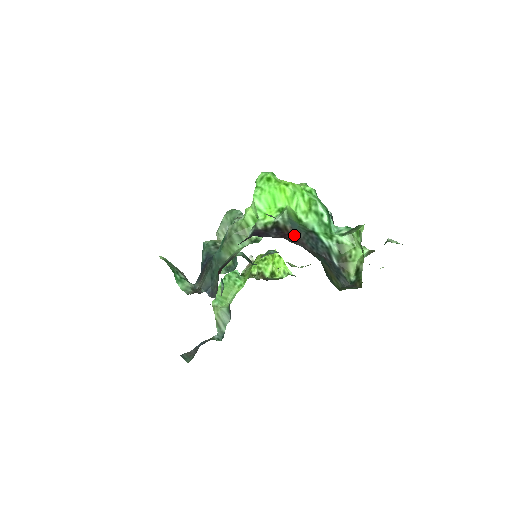
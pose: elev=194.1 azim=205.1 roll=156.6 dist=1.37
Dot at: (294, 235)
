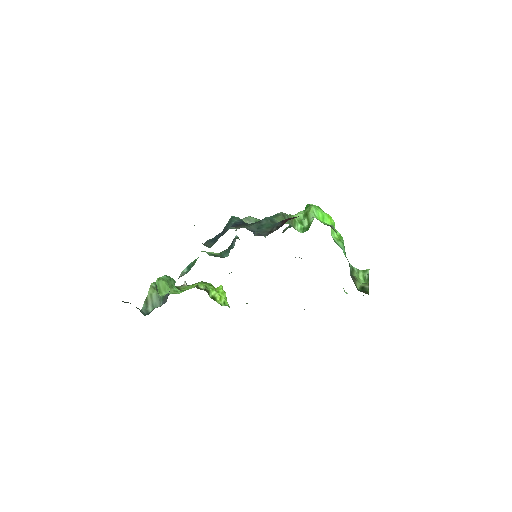
Dot at: occluded
